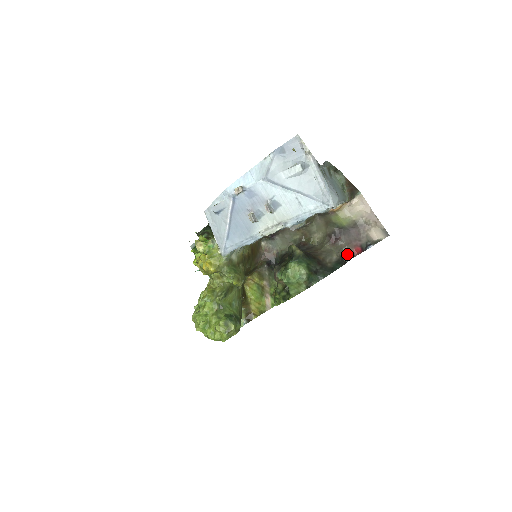
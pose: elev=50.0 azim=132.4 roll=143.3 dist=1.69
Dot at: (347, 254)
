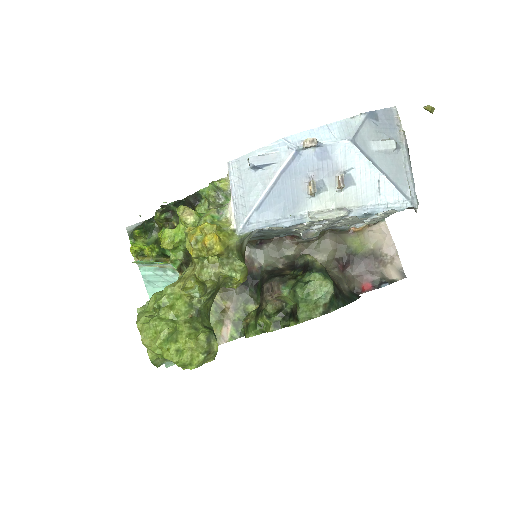
Dot at: (354, 288)
